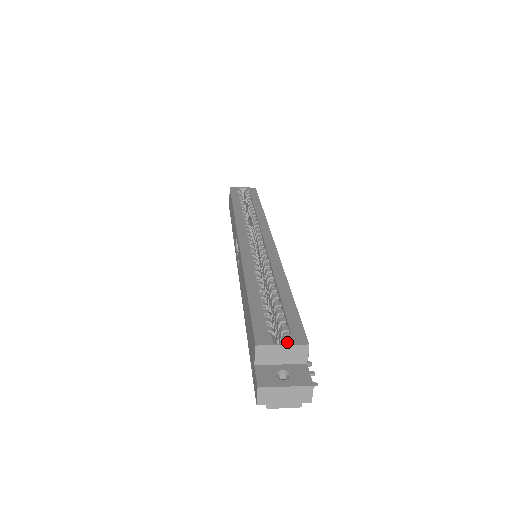
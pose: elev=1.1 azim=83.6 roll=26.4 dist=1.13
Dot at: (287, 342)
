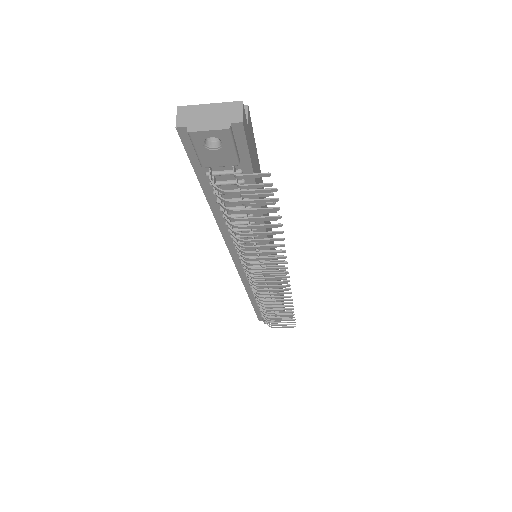
Dot at: occluded
